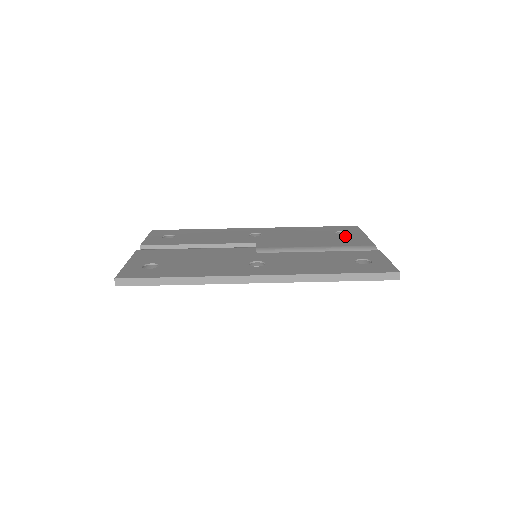
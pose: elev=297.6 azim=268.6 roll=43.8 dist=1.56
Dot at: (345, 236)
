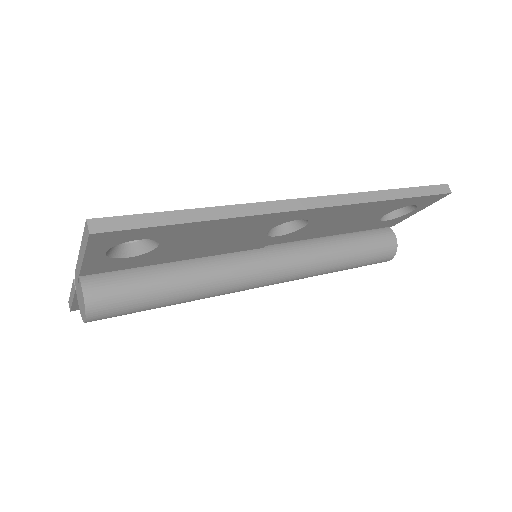
Dot at: occluded
